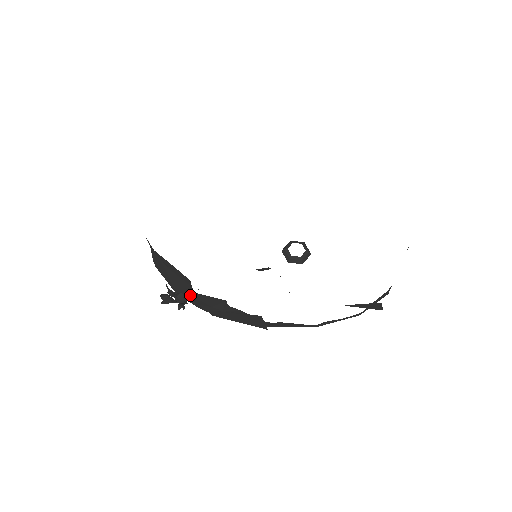
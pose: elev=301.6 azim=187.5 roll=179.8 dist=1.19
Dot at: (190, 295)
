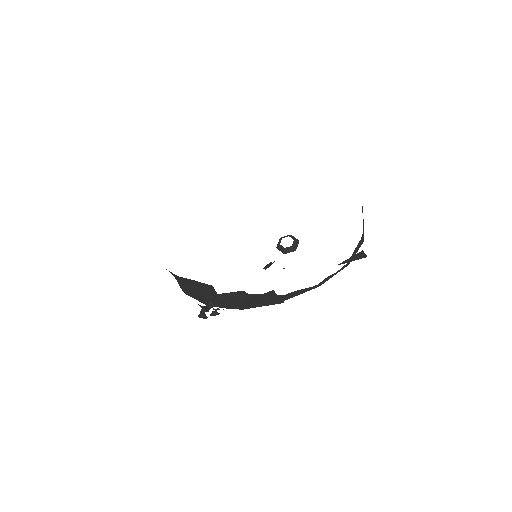
Dot at: (217, 298)
